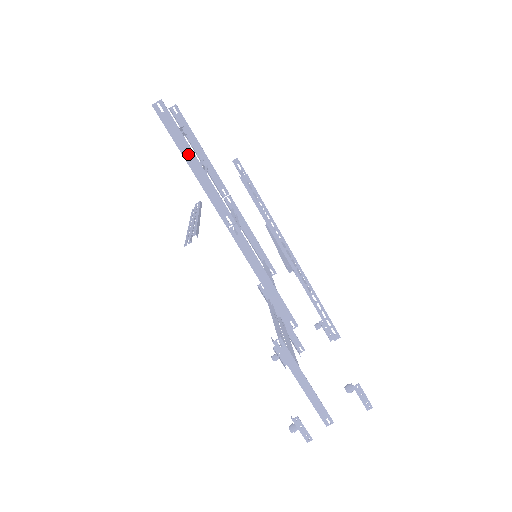
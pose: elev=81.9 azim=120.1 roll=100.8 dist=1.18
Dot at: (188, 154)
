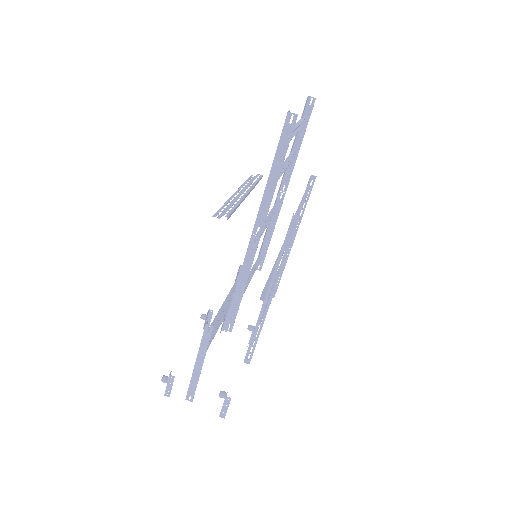
Dot at: (277, 166)
